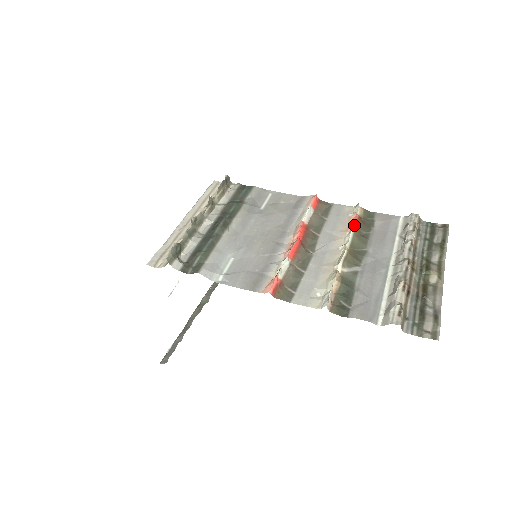
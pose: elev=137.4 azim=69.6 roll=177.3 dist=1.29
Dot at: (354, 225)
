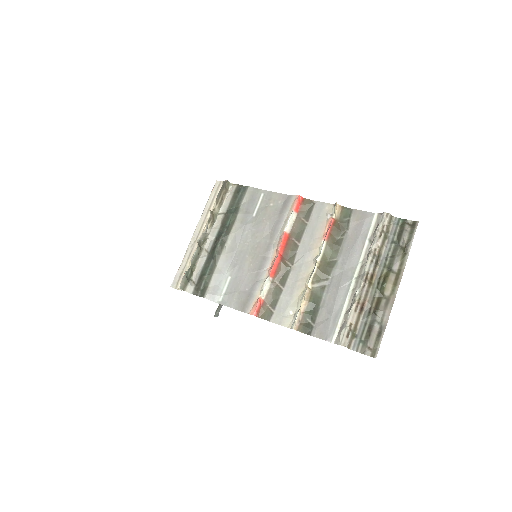
Dot at: (327, 234)
